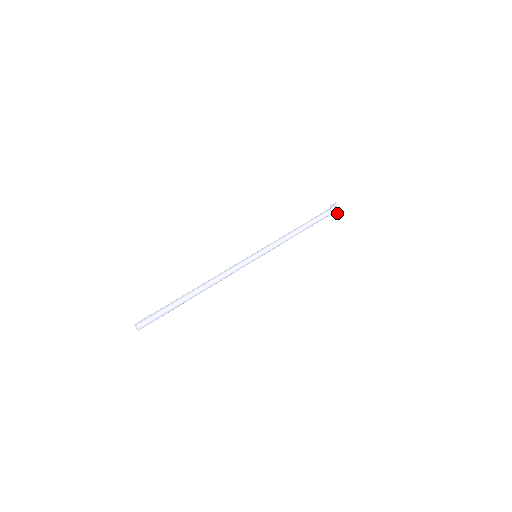
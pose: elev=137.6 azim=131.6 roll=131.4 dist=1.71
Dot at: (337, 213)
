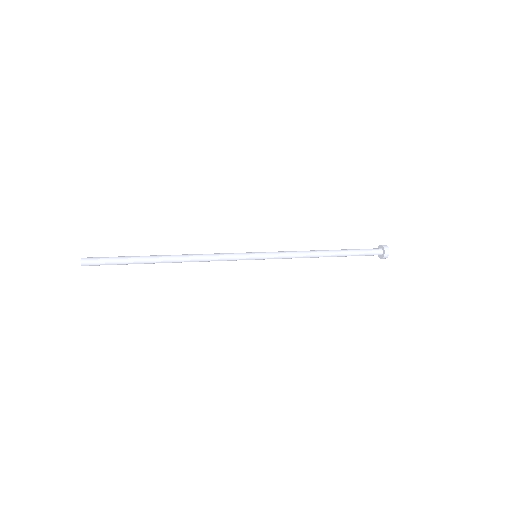
Dot at: (384, 252)
